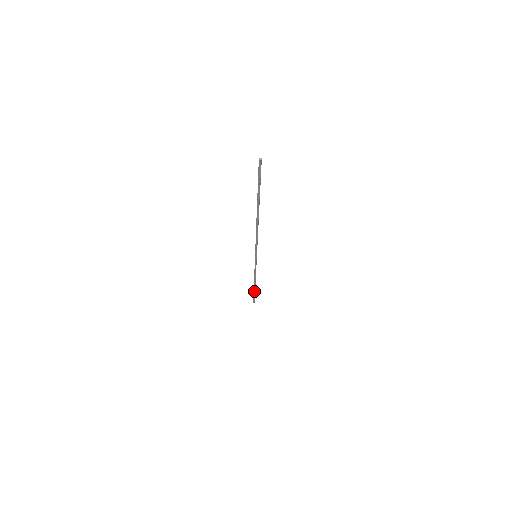
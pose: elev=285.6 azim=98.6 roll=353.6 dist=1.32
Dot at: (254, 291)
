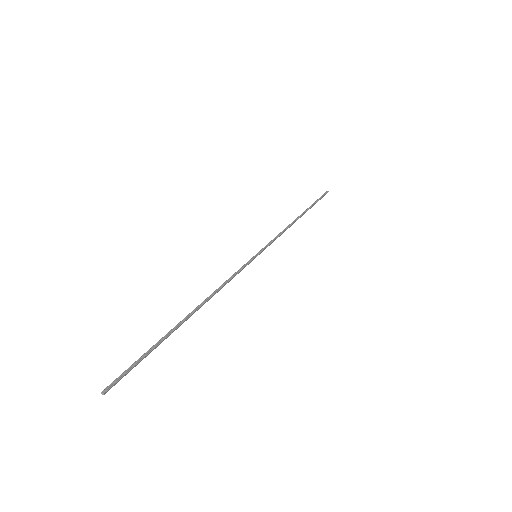
Dot at: (310, 207)
